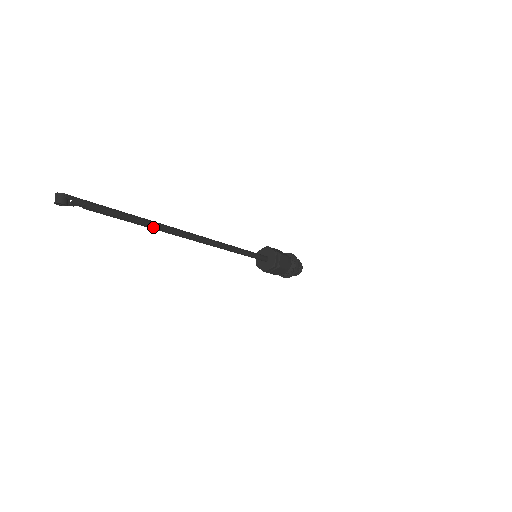
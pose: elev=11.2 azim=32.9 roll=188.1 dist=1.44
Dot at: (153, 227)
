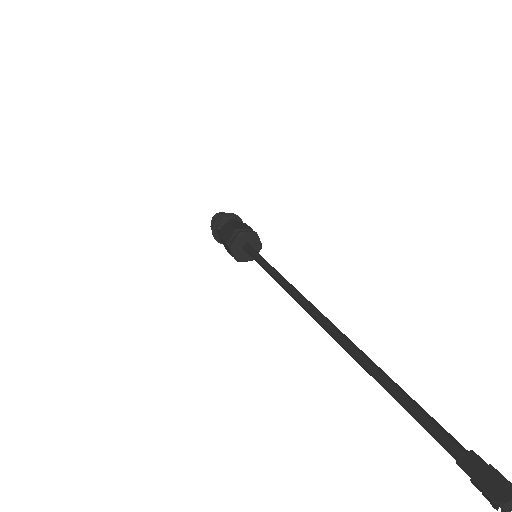
Dot at: occluded
